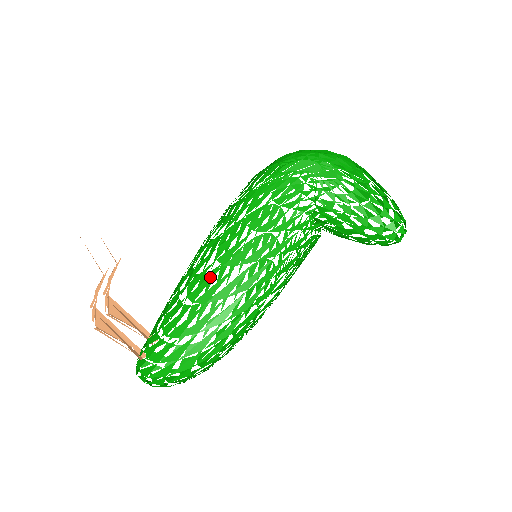
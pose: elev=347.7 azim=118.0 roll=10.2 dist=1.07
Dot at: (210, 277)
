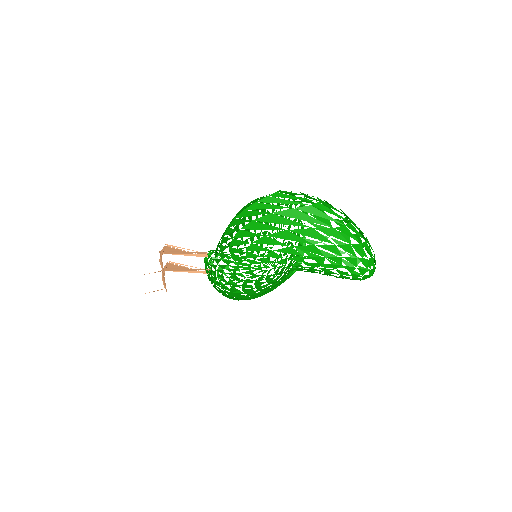
Dot at: (234, 298)
